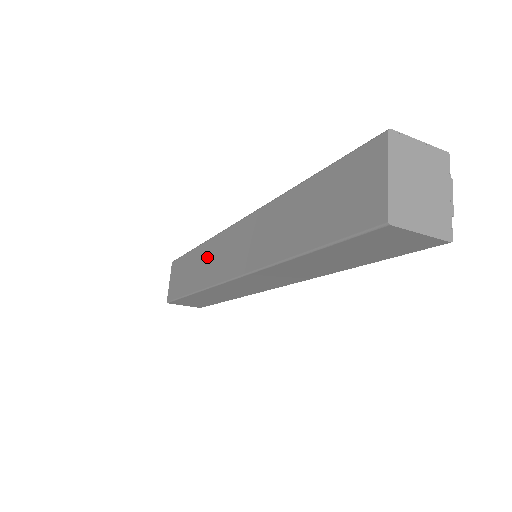
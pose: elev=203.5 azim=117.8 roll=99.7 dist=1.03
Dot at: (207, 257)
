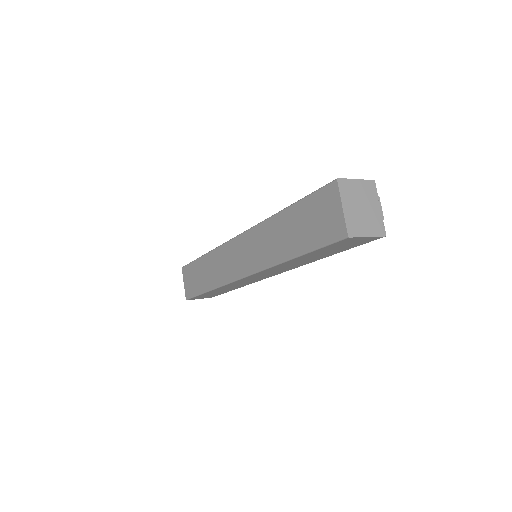
Dot at: (217, 262)
